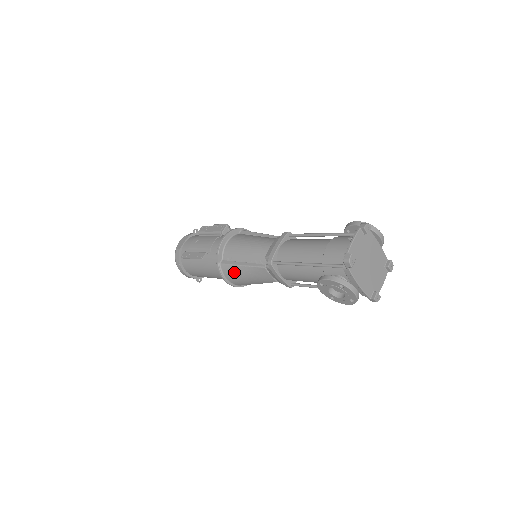
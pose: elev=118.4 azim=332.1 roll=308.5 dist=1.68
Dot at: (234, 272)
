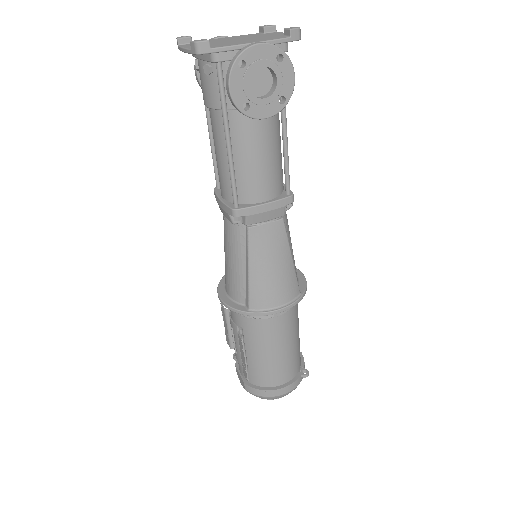
Dot at: (261, 288)
